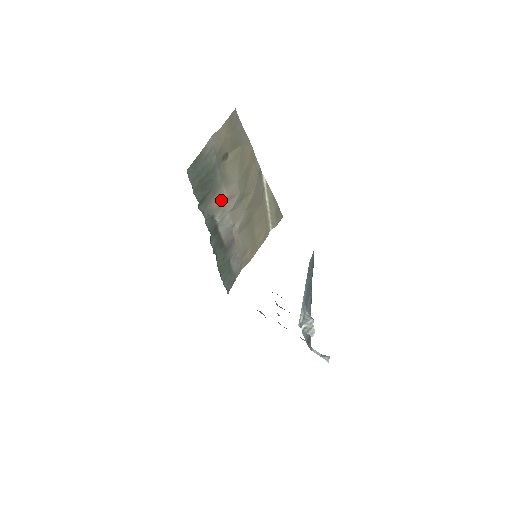
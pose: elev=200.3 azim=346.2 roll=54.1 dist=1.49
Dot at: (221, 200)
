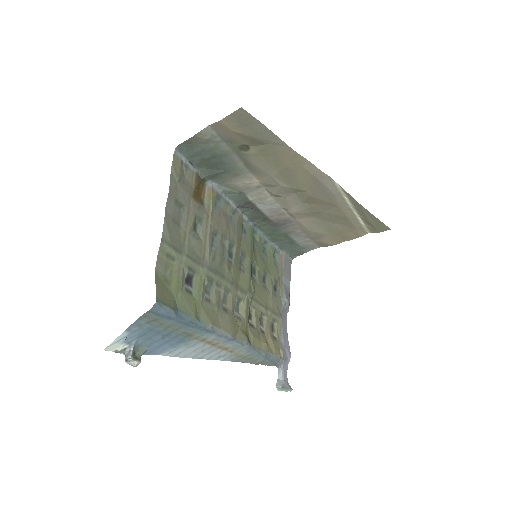
Dot at: (251, 183)
